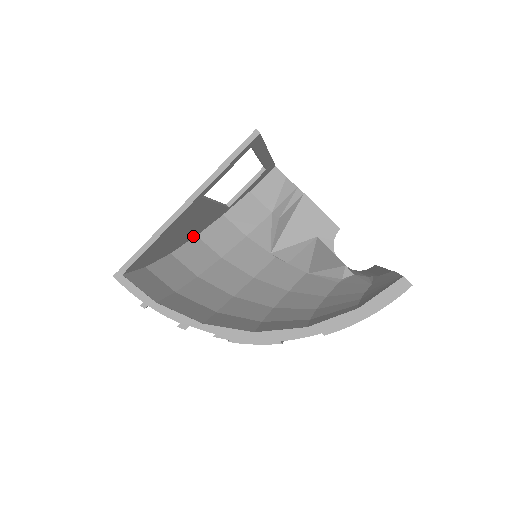
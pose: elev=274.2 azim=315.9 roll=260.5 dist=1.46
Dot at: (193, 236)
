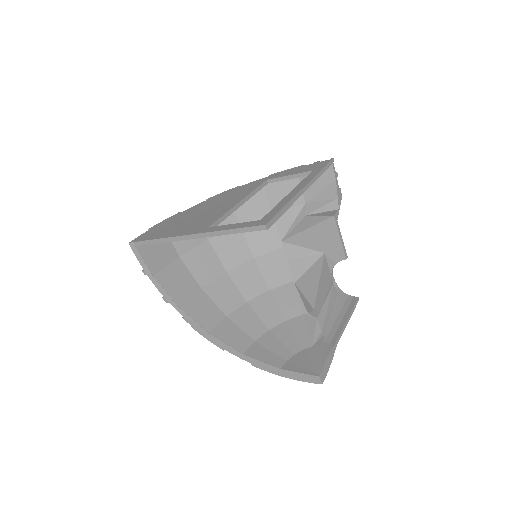
Dot at: occluded
